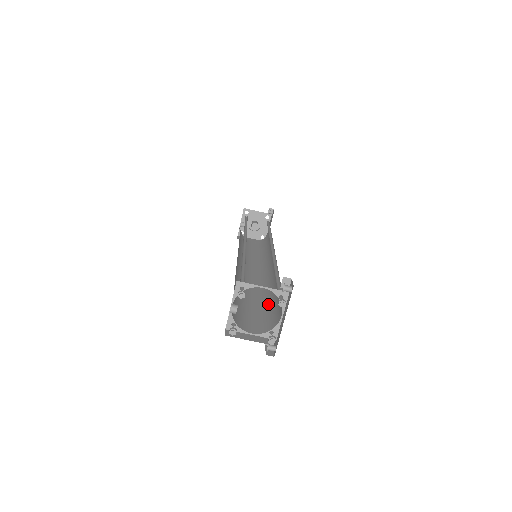
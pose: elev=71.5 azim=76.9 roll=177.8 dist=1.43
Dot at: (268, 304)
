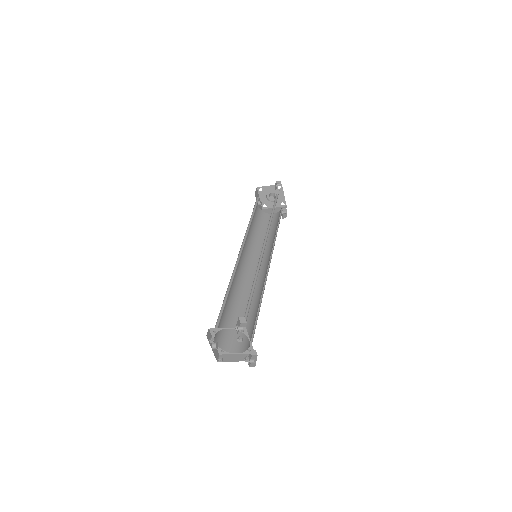
Dot at: (255, 315)
